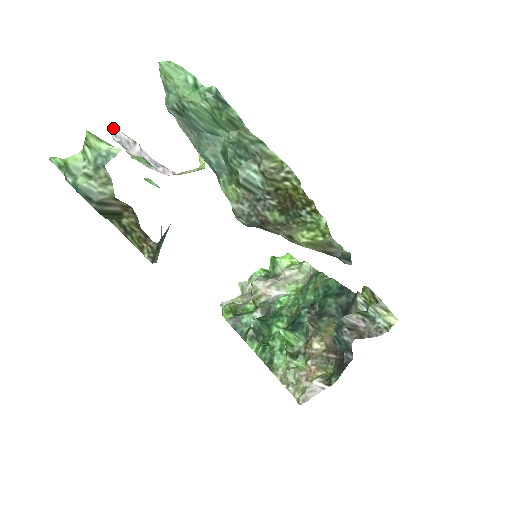
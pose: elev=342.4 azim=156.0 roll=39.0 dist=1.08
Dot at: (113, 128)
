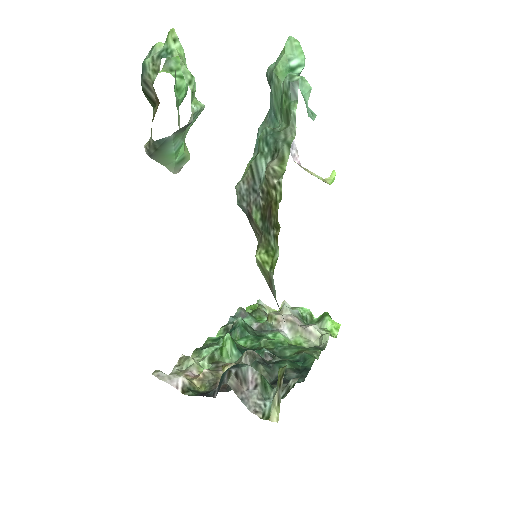
Dot at: occluded
